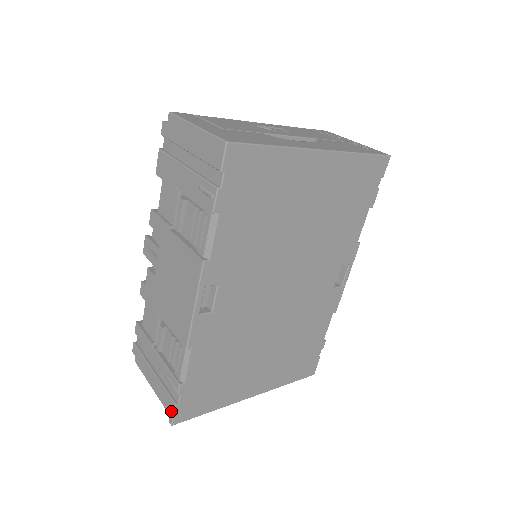
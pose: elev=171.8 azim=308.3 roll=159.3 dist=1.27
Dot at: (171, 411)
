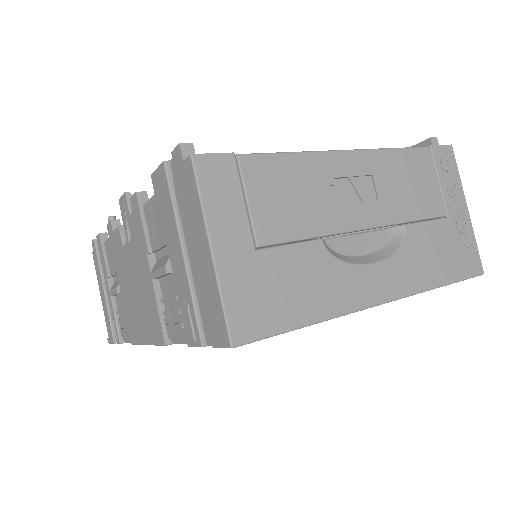
Dot at: (110, 339)
